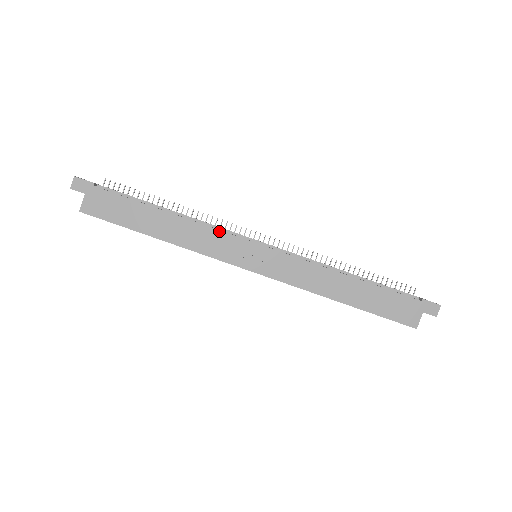
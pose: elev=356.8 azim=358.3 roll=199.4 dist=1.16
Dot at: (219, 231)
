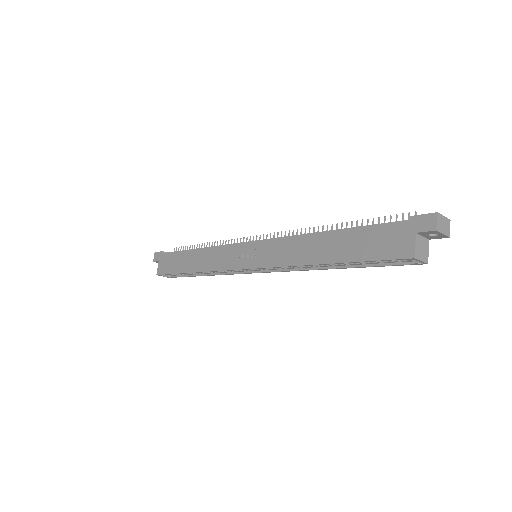
Dot at: (223, 246)
